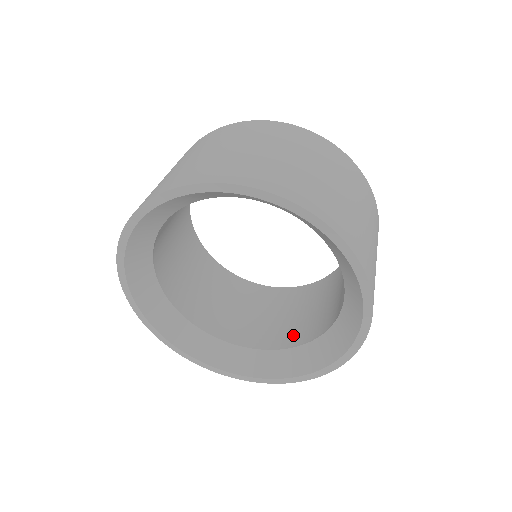
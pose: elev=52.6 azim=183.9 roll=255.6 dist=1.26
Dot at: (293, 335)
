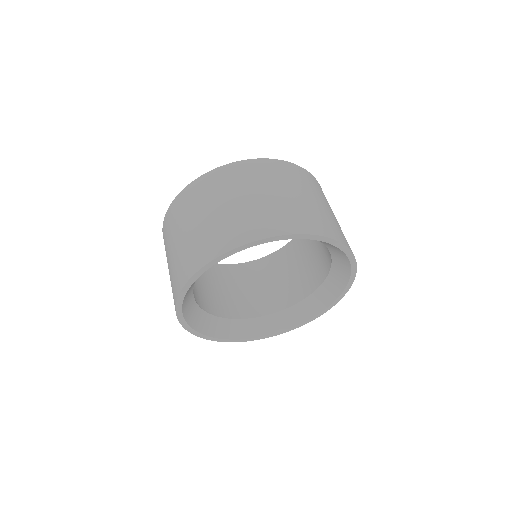
Dot at: (308, 283)
